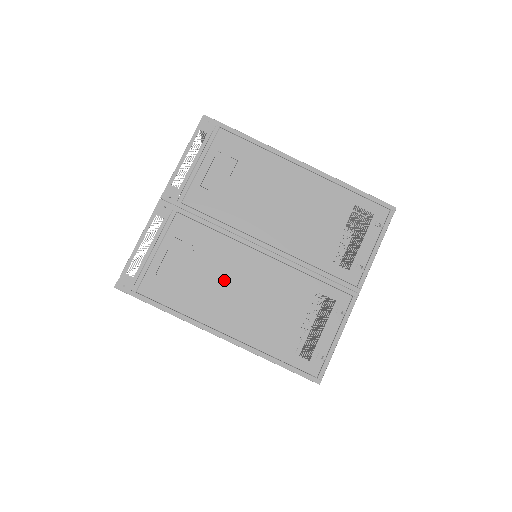
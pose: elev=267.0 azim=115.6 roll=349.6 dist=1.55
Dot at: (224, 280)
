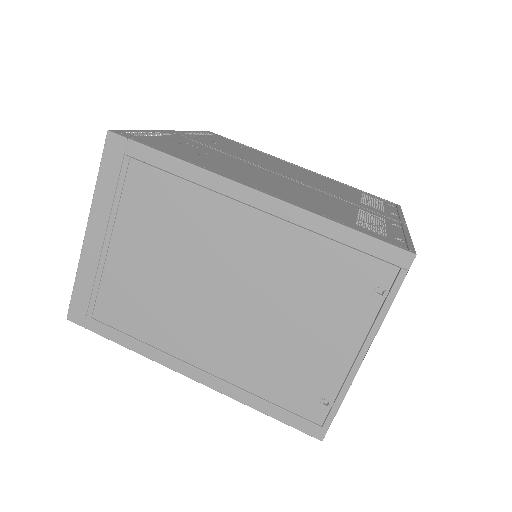
Dot at: (250, 172)
